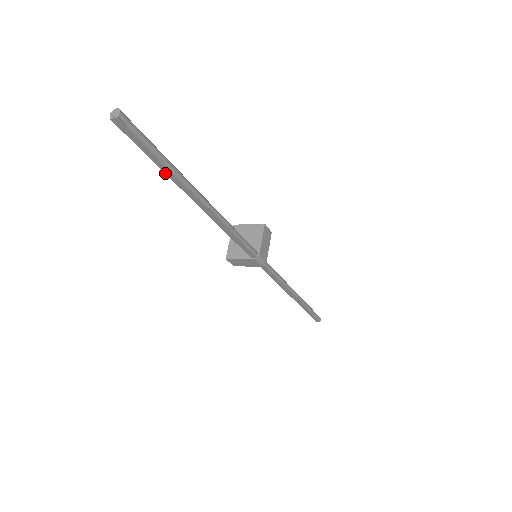
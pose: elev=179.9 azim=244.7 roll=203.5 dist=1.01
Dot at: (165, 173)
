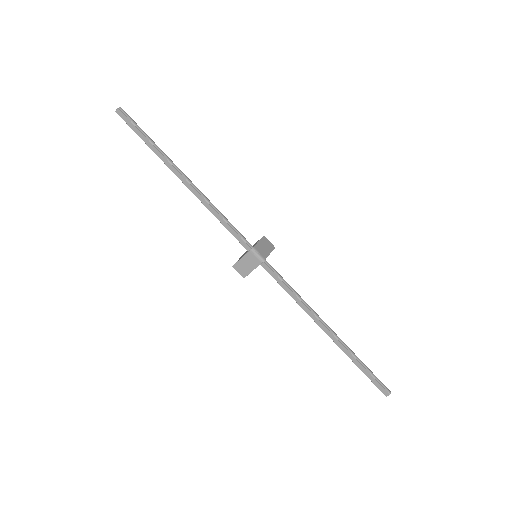
Dot at: (153, 151)
